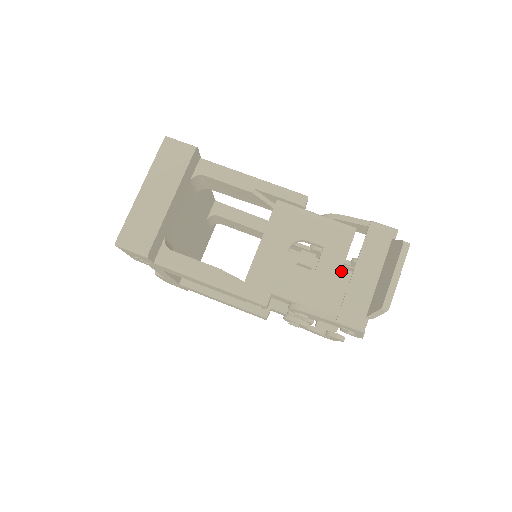
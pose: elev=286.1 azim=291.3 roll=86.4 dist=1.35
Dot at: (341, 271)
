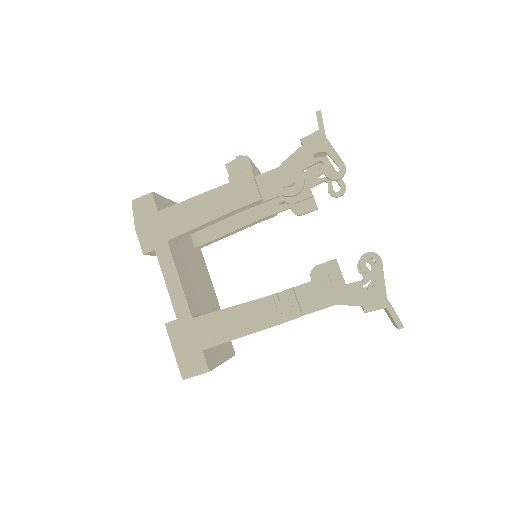
Dot at: occluded
